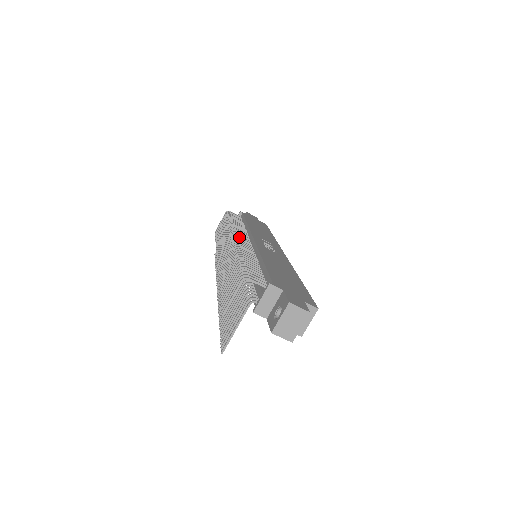
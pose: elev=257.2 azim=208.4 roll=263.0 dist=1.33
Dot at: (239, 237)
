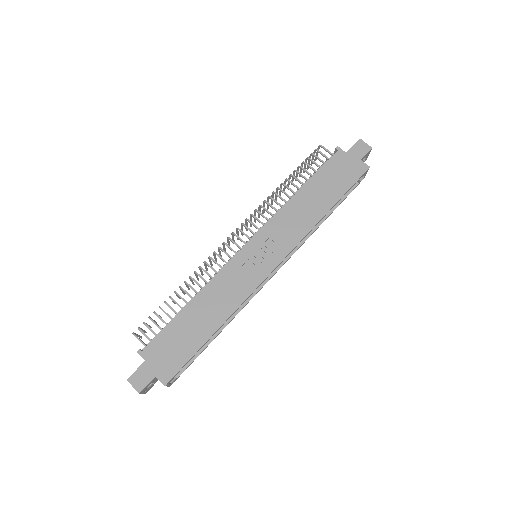
Dot at: (231, 241)
